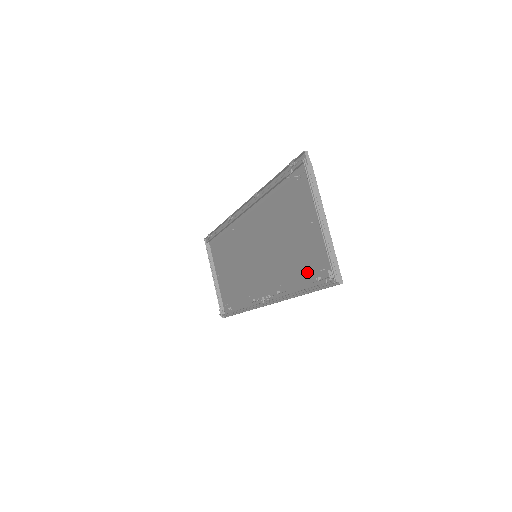
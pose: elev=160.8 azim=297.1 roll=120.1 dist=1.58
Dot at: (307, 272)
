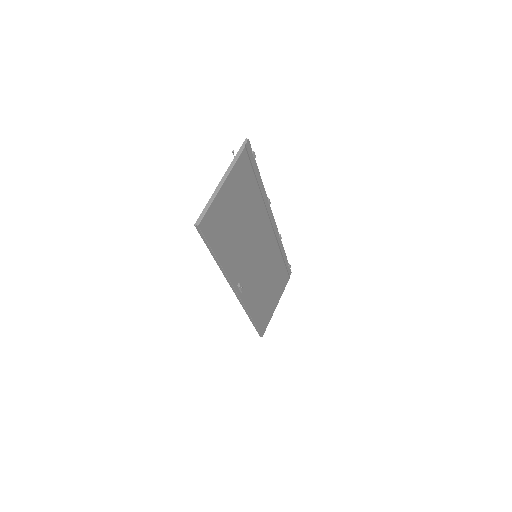
Dot at: (221, 238)
